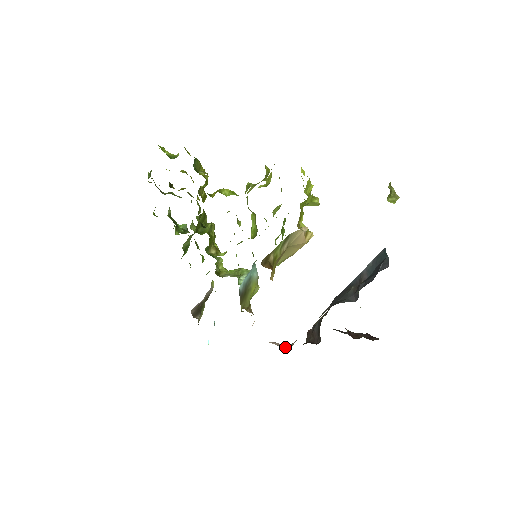
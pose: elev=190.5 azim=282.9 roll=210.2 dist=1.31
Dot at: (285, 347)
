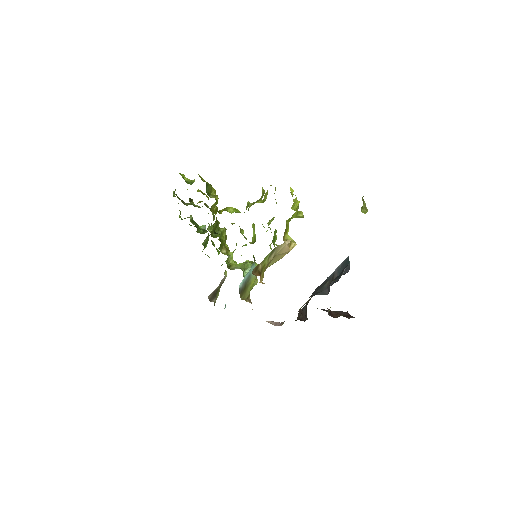
Dot at: (278, 324)
